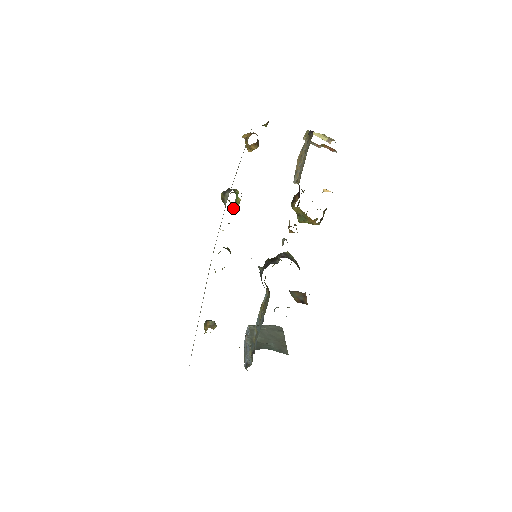
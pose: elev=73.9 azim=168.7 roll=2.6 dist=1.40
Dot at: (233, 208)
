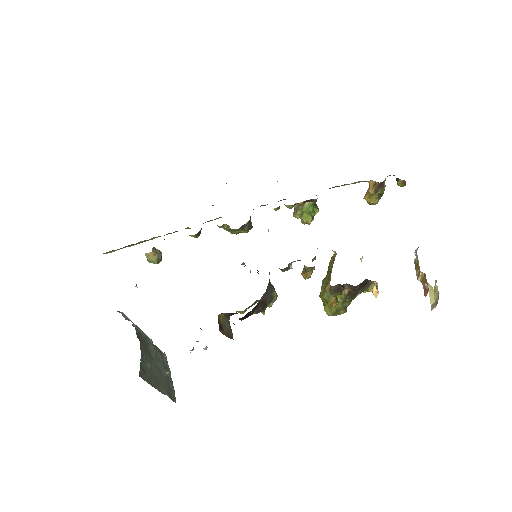
Dot at: (297, 206)
